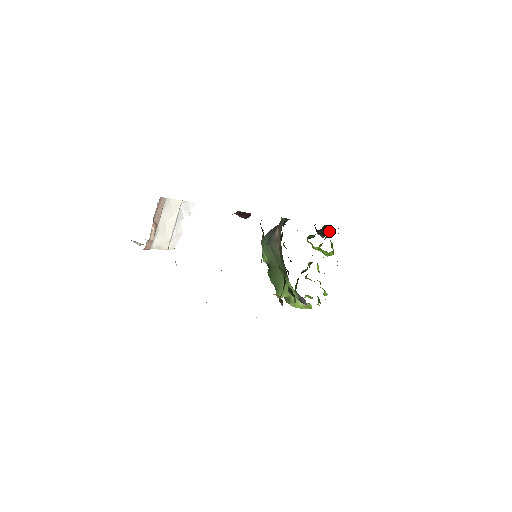
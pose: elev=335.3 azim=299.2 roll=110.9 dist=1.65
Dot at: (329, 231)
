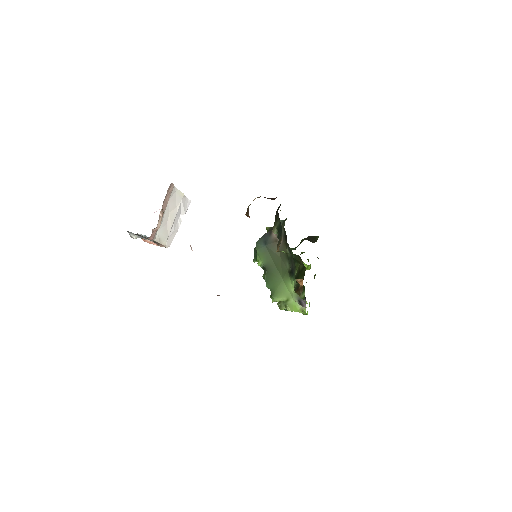
Dot at: (317, 238)
